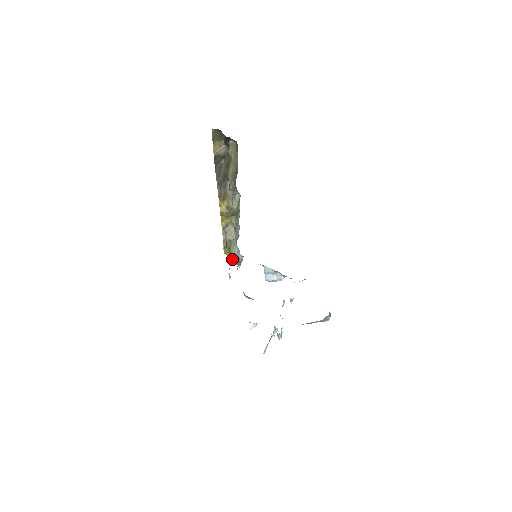
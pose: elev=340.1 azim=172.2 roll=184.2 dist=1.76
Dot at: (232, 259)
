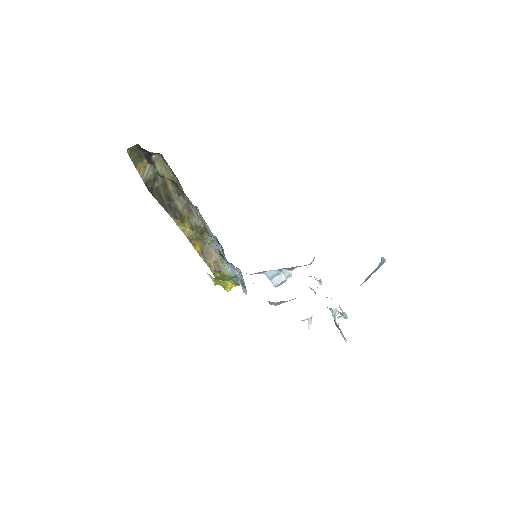
Dot at: (227, 285)
